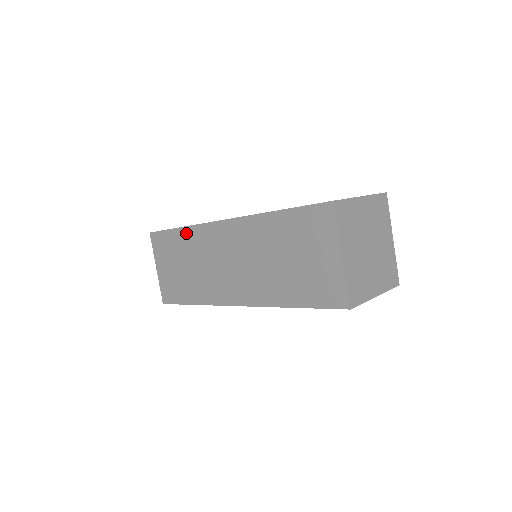
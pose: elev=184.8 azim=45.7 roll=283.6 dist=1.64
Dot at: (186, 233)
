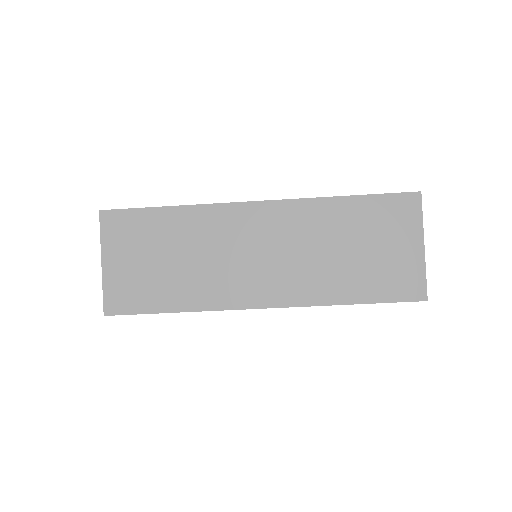
Dot at: occluded
